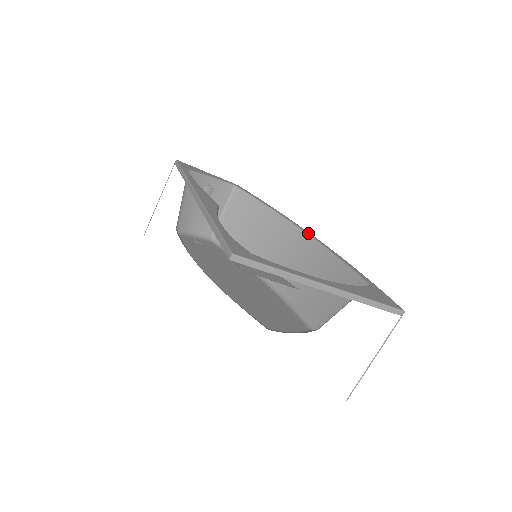
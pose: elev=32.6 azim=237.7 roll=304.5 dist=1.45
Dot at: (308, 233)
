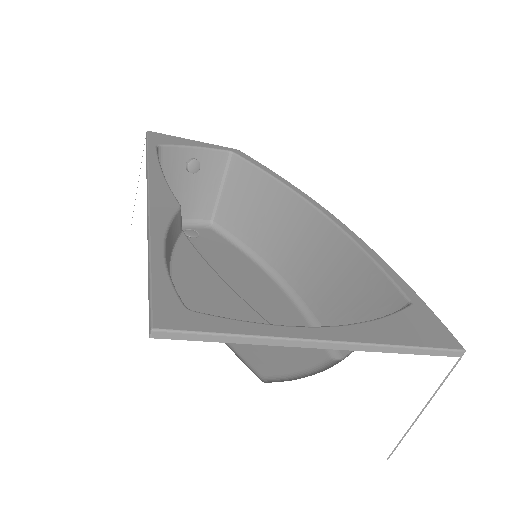
Dot at: (327, 214)
